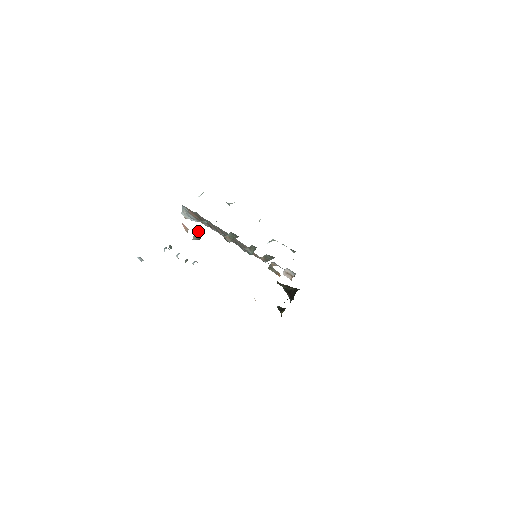
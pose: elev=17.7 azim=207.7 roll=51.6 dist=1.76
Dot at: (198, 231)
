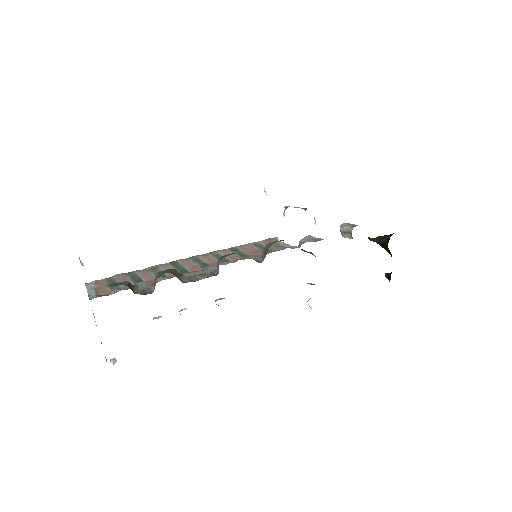
Dot at: (93, 314)
